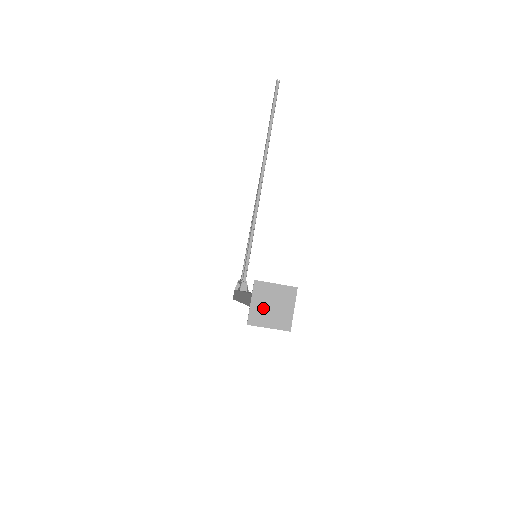
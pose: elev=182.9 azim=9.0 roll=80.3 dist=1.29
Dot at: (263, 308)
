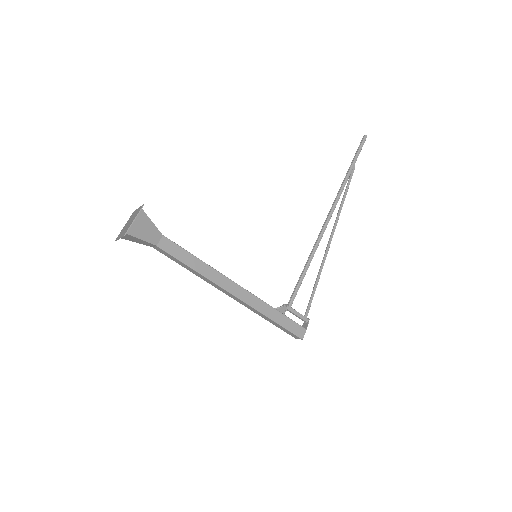
Dot at: (126, 226)
